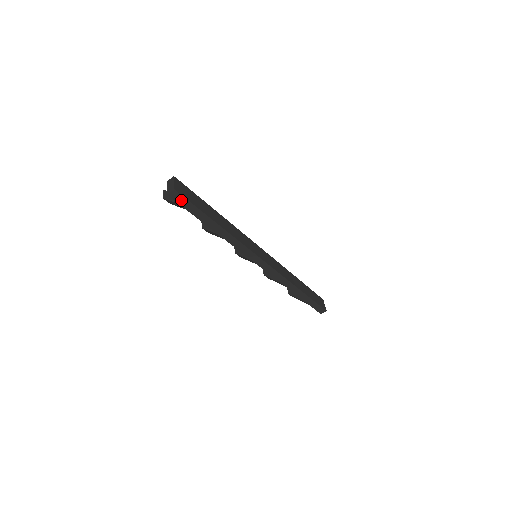
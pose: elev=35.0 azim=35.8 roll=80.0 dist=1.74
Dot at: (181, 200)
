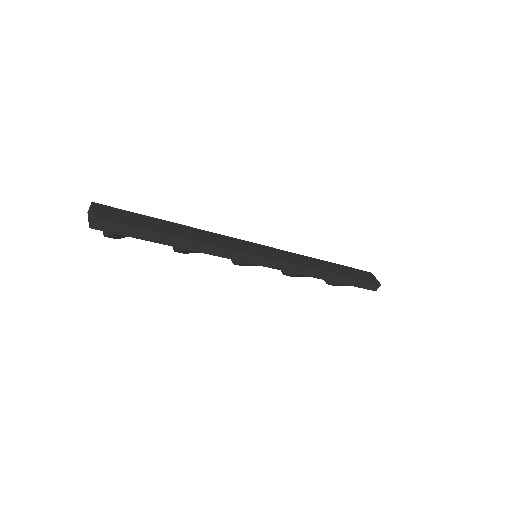
Dot at: (111, 227)
